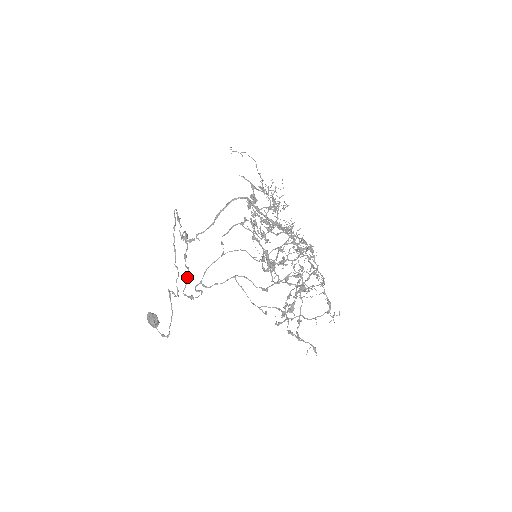
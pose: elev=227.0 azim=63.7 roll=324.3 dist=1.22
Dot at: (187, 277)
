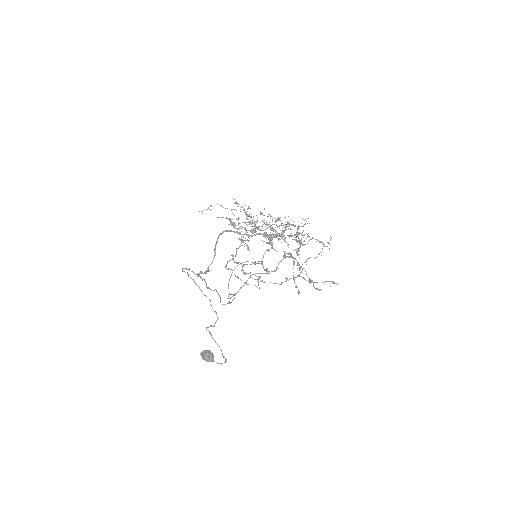
Dot at: (218, 294)
